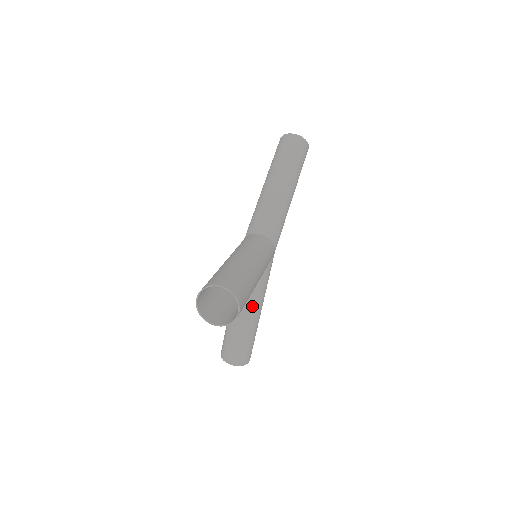
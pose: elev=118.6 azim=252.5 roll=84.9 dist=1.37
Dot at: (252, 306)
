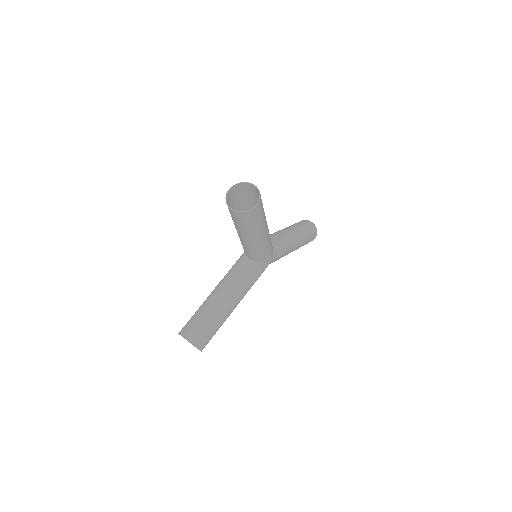
Dot at: (234, 291)
